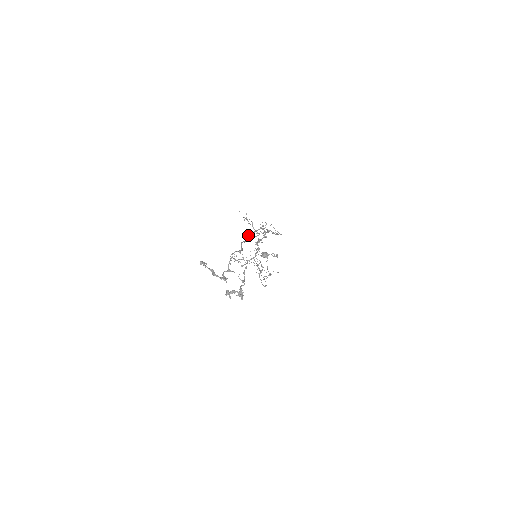
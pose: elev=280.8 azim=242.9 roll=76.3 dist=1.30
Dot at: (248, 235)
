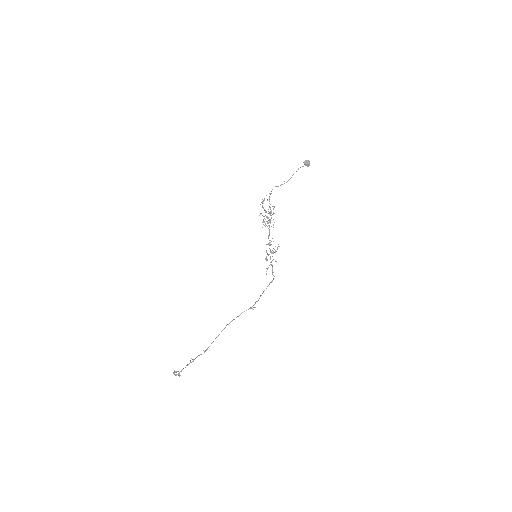
Dot at: occluded
